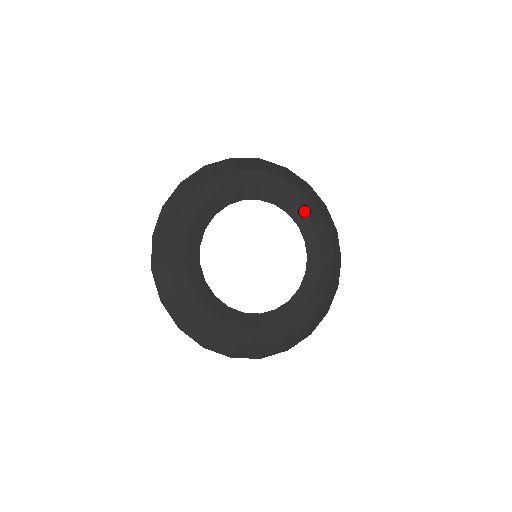
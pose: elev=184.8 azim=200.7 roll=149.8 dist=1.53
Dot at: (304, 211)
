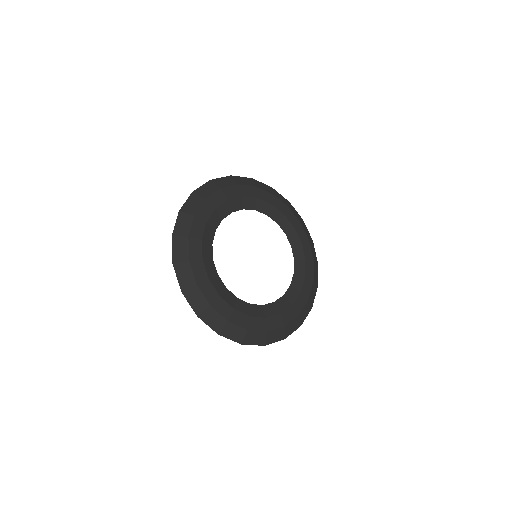
Dot at: (289, 222)
